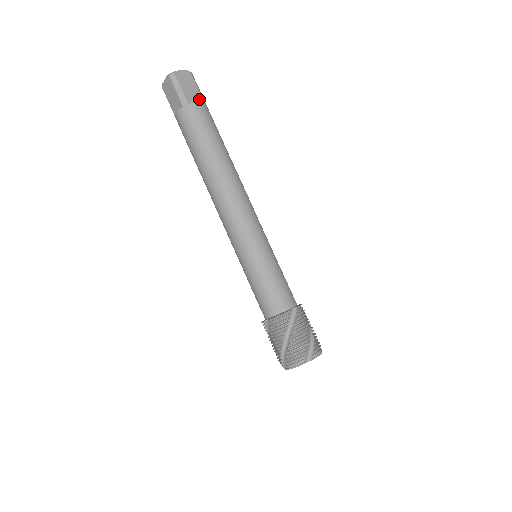
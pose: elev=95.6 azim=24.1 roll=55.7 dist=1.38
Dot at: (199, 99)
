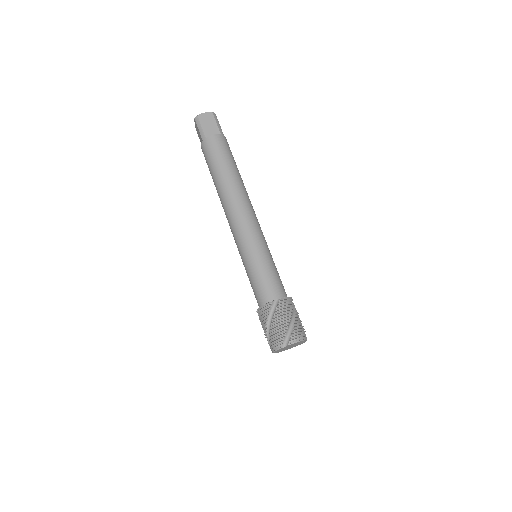
Dot at: (216, 133)
